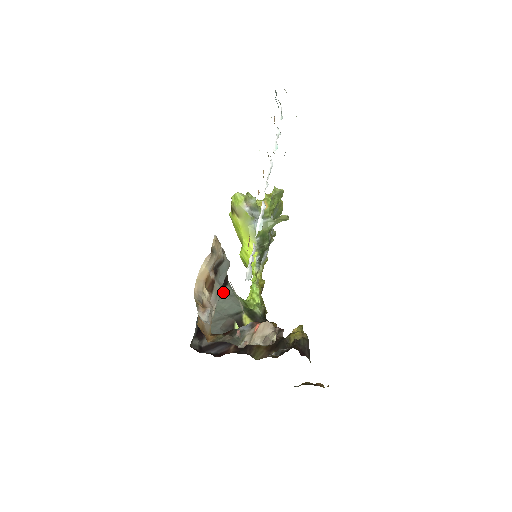
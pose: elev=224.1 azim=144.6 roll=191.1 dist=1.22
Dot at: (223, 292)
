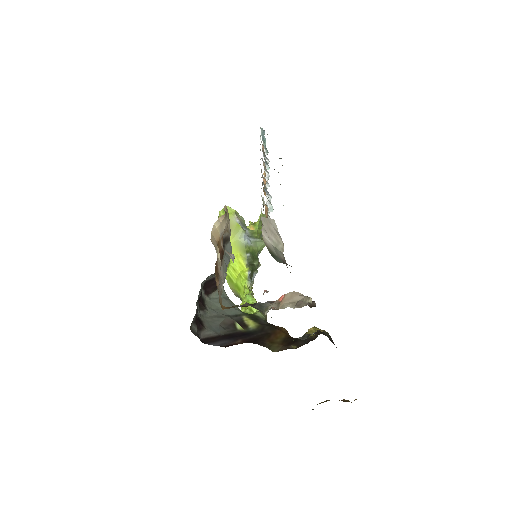
Dot at: (217, 292)
